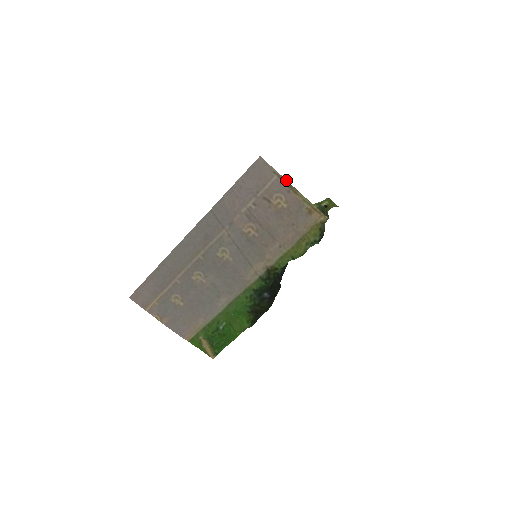
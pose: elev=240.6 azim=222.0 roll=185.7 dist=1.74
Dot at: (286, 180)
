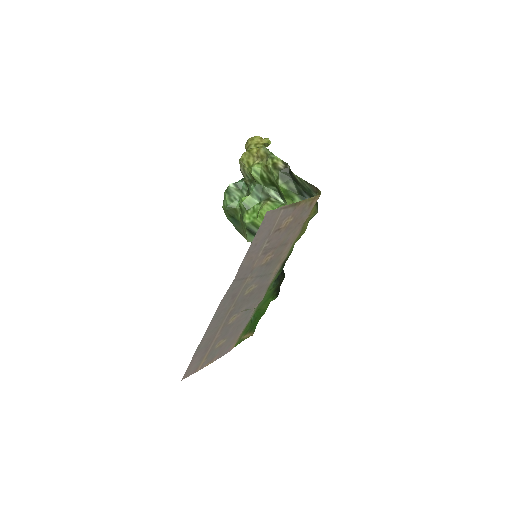
Dot at: (290, 204)
